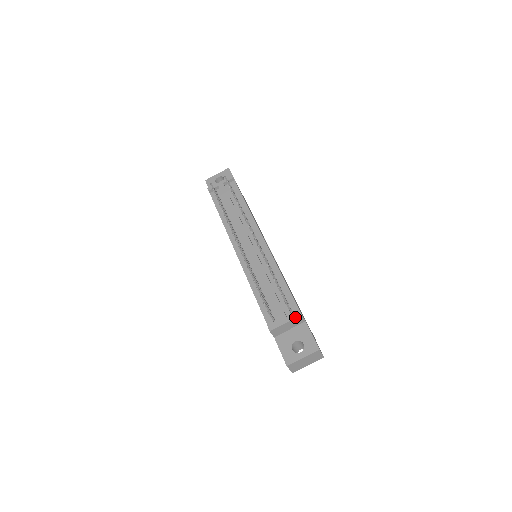
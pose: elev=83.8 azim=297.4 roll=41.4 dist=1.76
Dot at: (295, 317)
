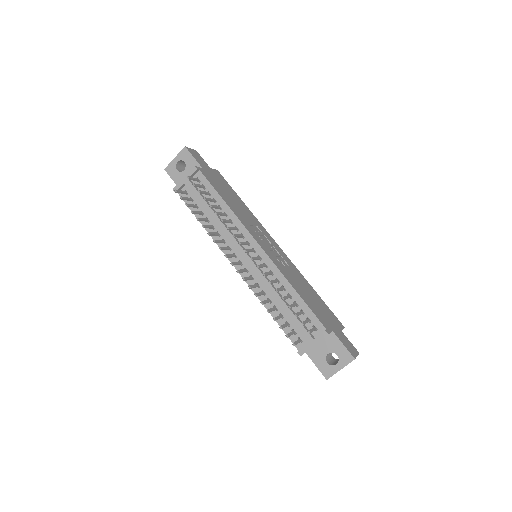
Dot at: (322, 338)
